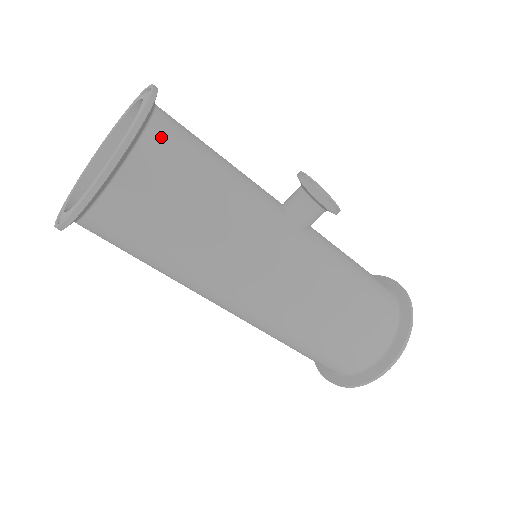
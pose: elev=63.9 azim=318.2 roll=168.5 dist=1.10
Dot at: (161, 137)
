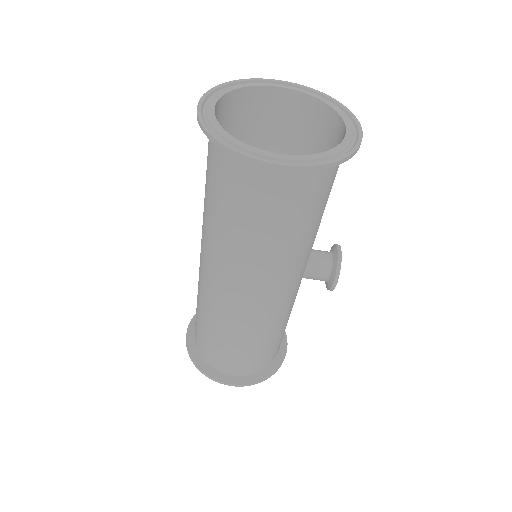
Dot at: (335, 168)
